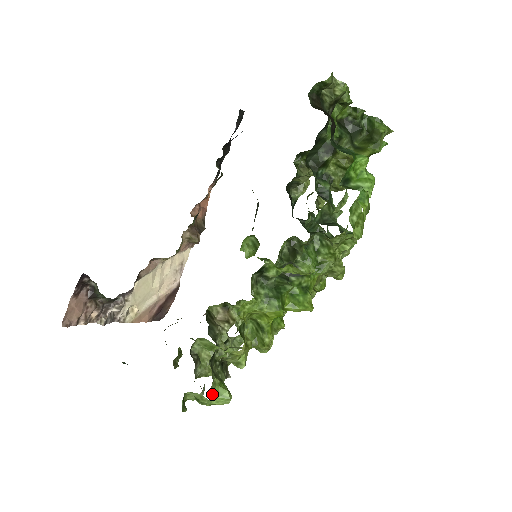
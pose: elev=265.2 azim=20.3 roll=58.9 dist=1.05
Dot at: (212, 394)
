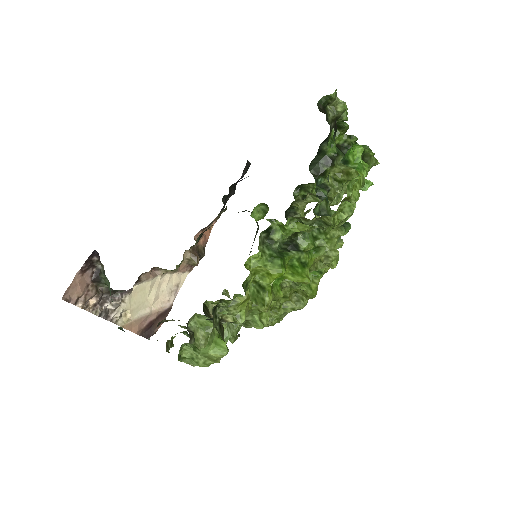
Dot at: (211, 341)
